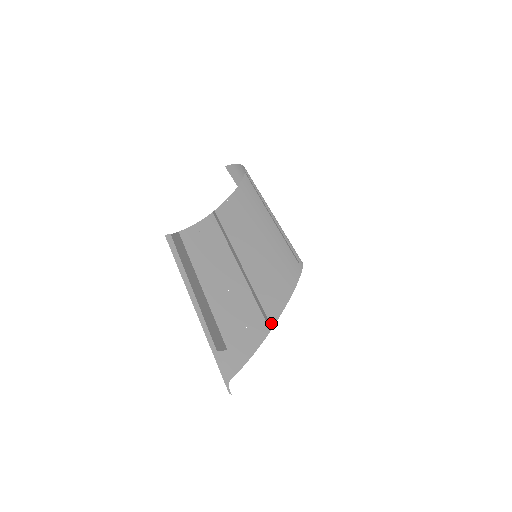
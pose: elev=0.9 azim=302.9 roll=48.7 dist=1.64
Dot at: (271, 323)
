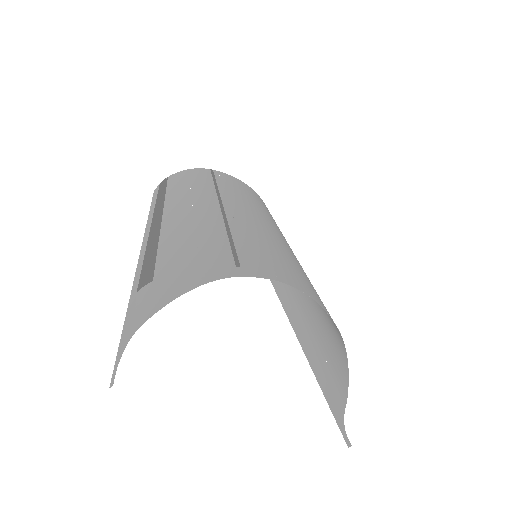
Dot at: (243, 271)
